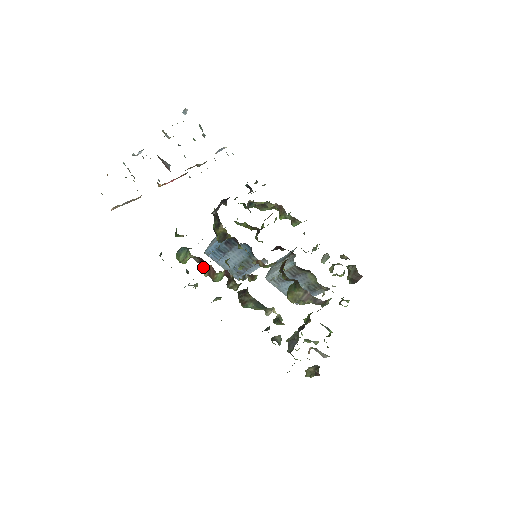
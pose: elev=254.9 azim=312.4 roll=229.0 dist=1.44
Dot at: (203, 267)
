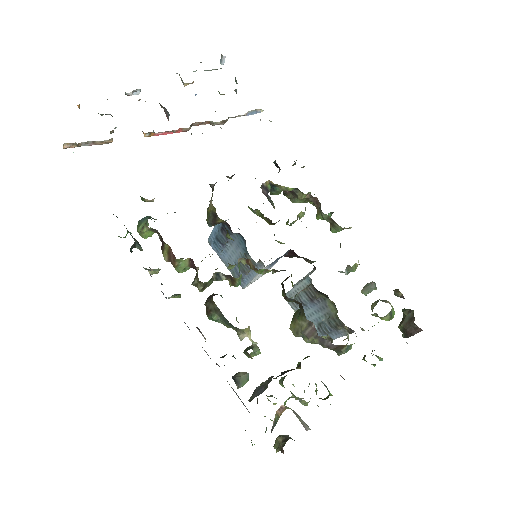
Dot at: (163, 247)
